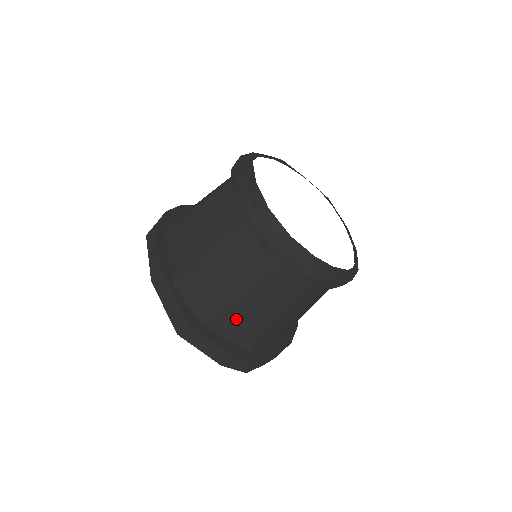
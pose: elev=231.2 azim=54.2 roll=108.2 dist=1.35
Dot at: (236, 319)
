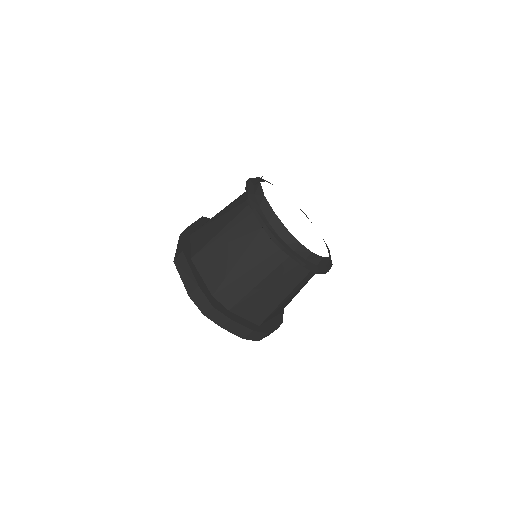
Dot at: (213, 259)
